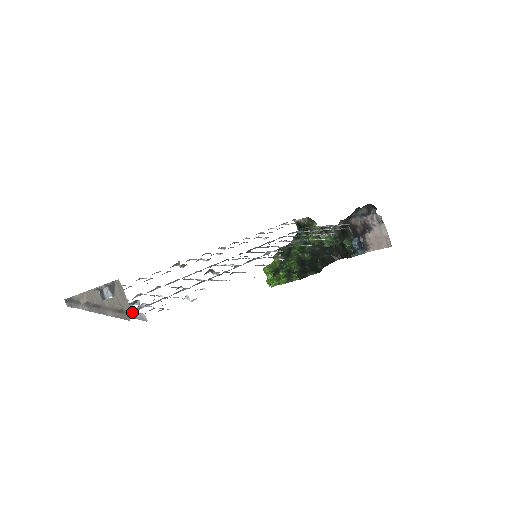
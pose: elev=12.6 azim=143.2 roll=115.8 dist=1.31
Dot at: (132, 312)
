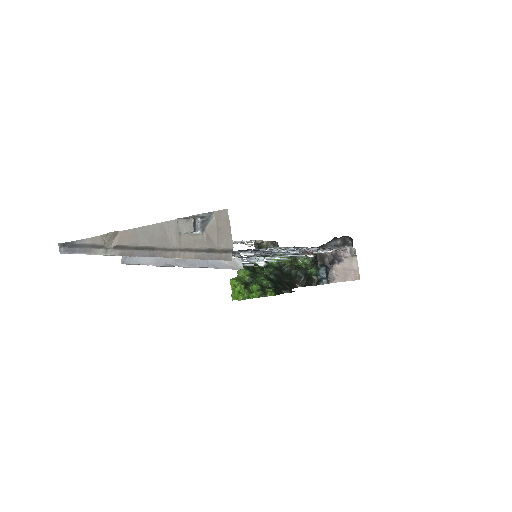
Dot at: occluded
